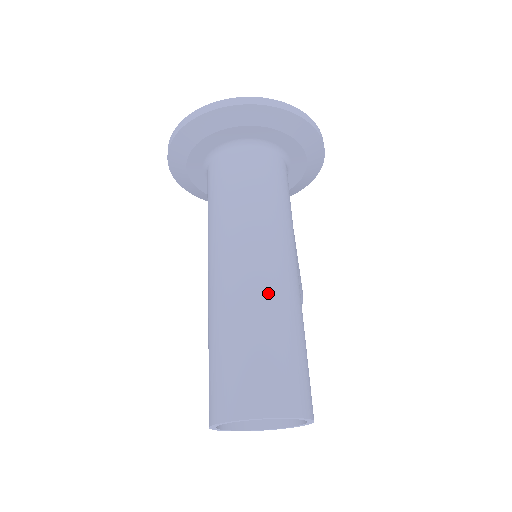
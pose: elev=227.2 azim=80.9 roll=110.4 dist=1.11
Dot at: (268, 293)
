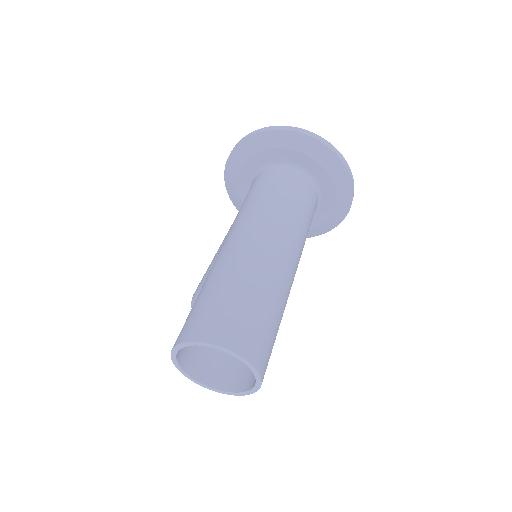
Dot at: (278, 275)
